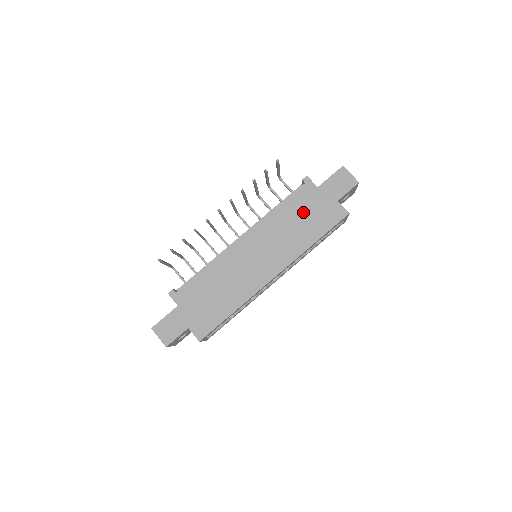
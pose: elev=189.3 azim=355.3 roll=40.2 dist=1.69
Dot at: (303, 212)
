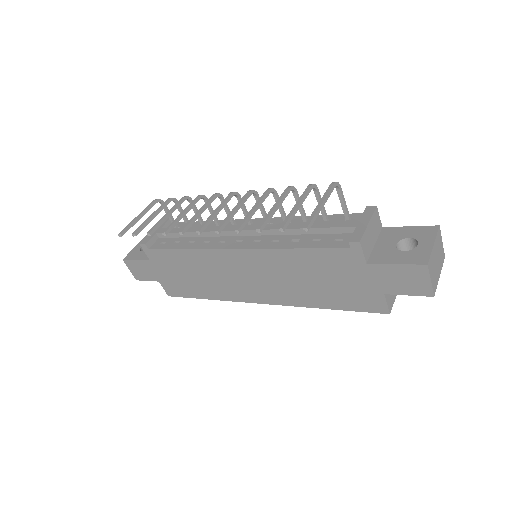
Dot at: (327, 275)
